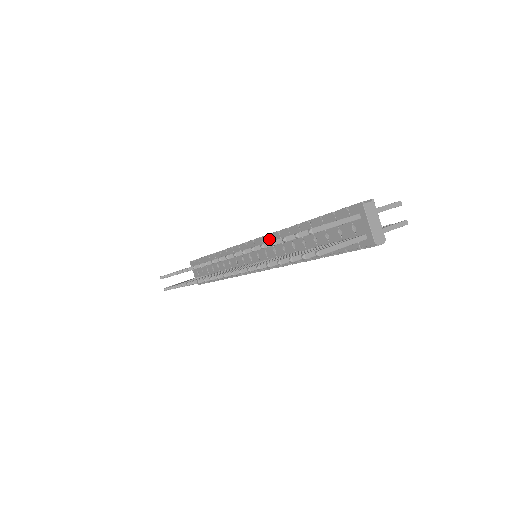
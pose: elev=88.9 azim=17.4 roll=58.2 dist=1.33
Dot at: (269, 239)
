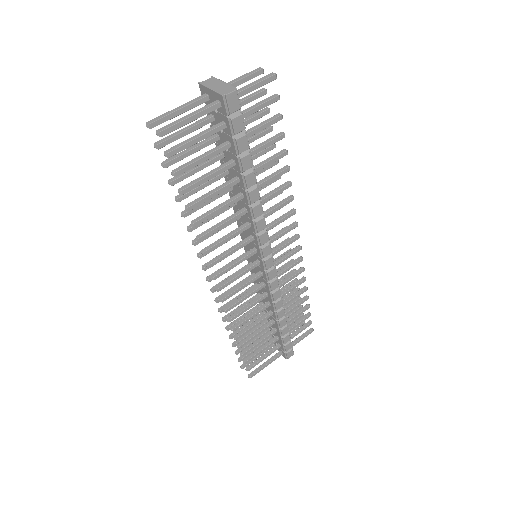
Dot at: (239, 222)
